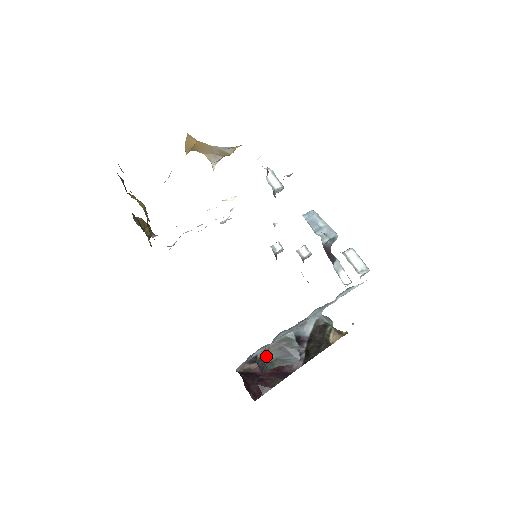
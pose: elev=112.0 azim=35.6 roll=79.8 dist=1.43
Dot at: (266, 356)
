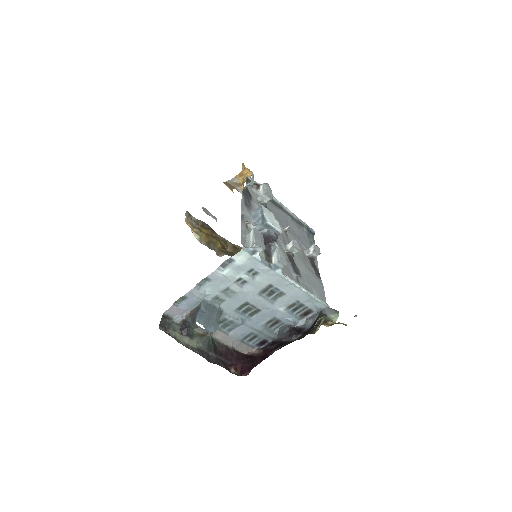
Dot at: (188, 321)
